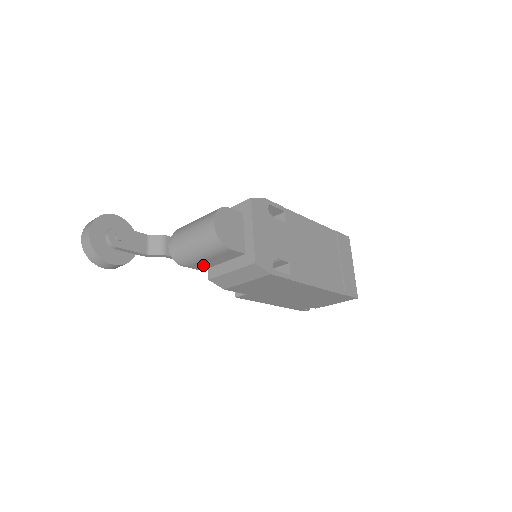
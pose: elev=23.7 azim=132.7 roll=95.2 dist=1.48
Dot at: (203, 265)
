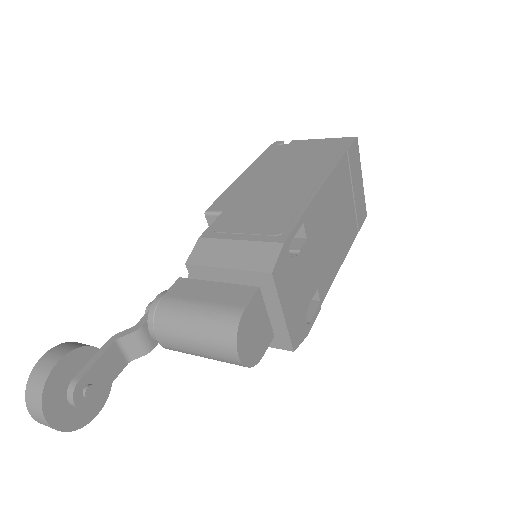
Dot at: occluded
